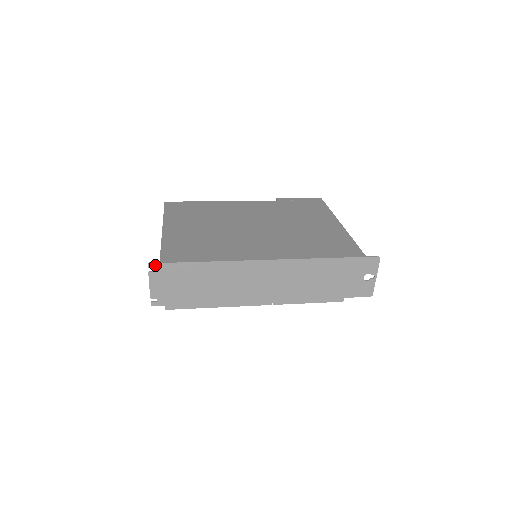
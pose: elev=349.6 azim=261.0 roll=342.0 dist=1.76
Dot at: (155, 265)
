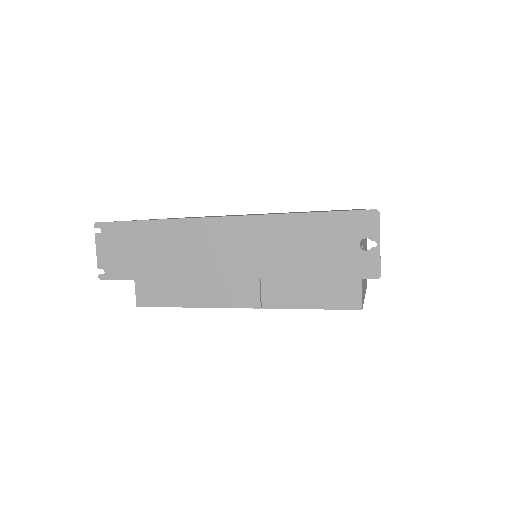
Dot at: (101, 225)
